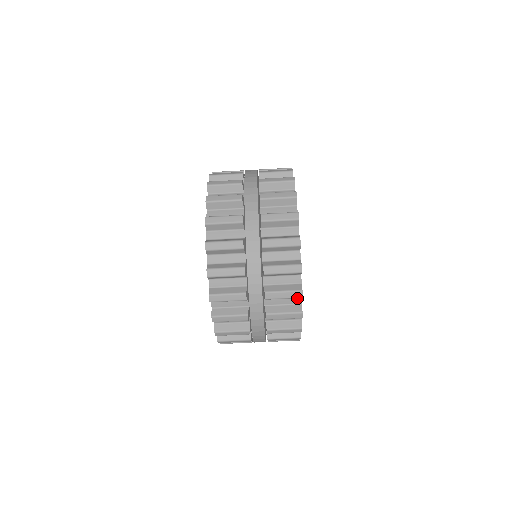
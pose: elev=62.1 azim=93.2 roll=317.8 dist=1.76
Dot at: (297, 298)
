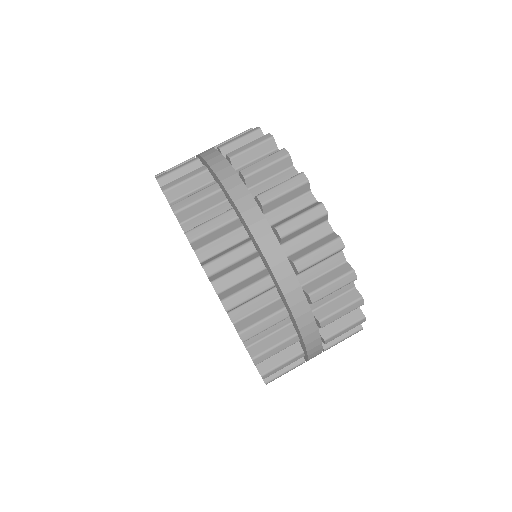
Dot at: (289, 171)
